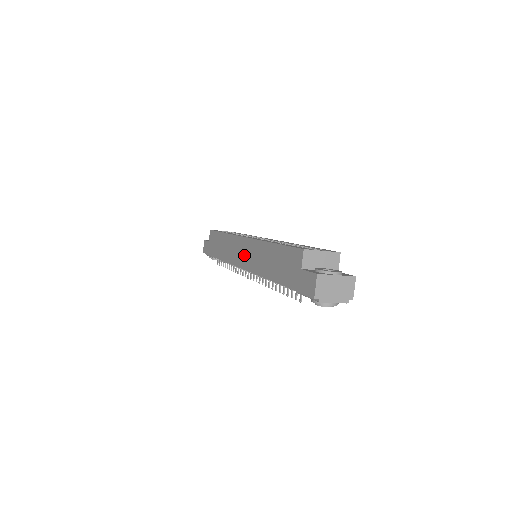
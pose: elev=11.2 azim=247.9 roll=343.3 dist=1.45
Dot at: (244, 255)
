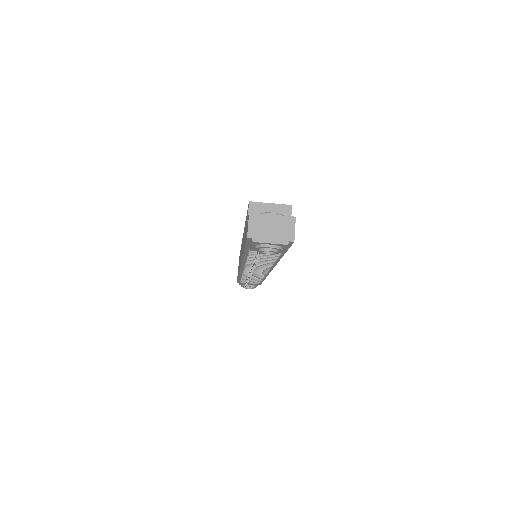
Dot at: (241, 253)
